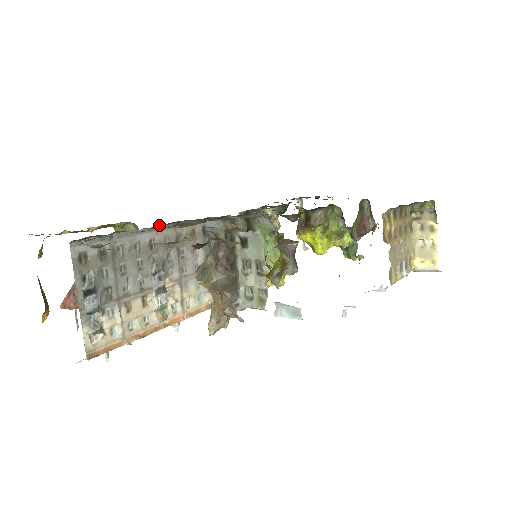
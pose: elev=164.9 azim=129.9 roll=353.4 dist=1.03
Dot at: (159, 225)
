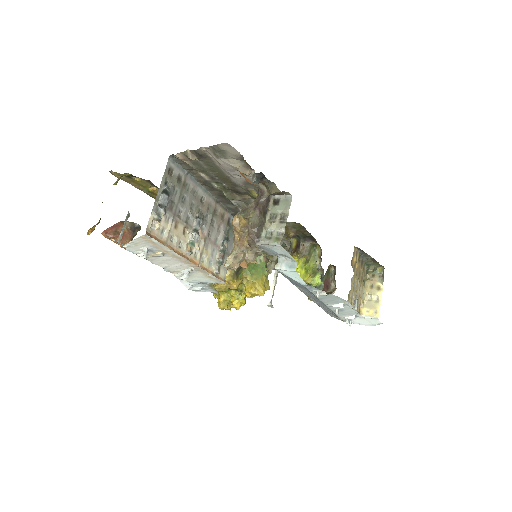
Dot at: (210, 192)
